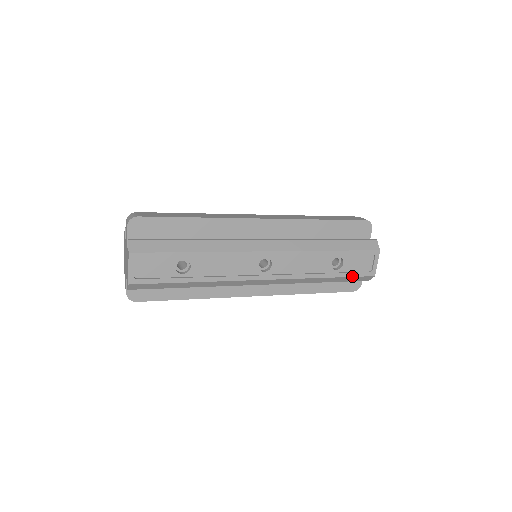
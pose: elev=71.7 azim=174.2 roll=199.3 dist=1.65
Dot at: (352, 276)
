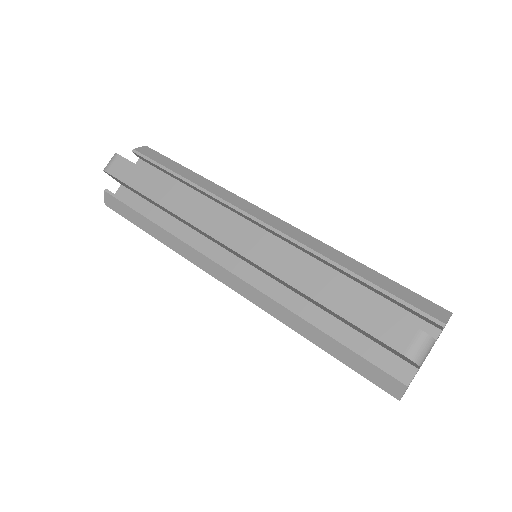
Dot at: occluded
